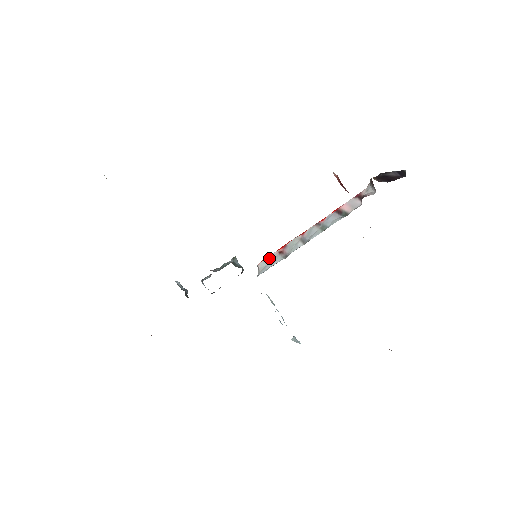
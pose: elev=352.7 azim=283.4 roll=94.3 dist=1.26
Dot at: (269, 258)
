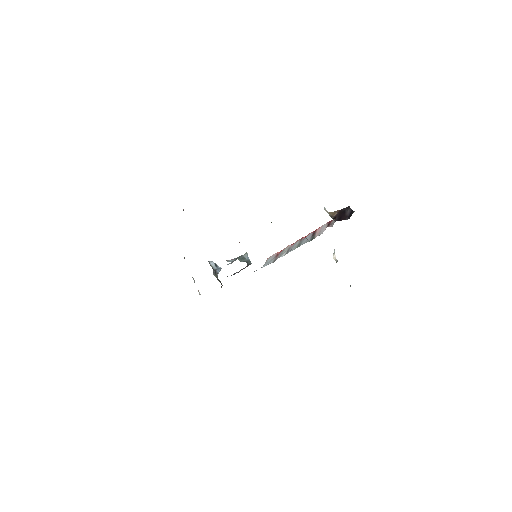
Dot at: (271, 257)
